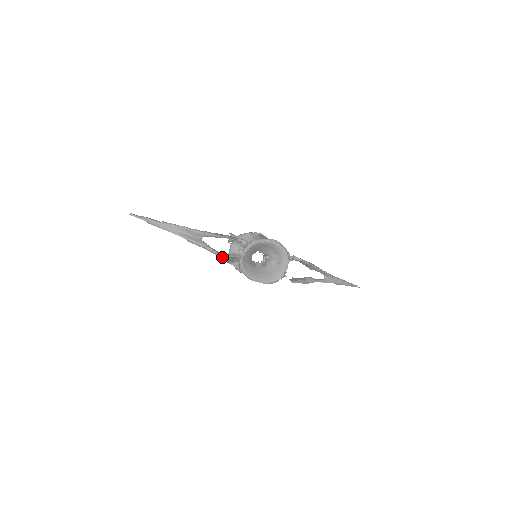
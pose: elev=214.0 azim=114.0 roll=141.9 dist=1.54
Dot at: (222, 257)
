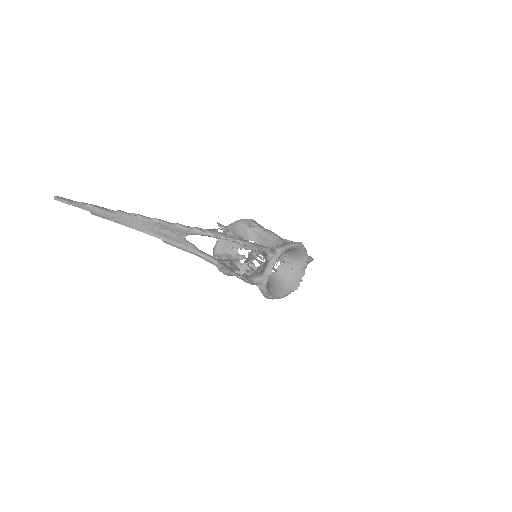
Dot at: (230, 270)
